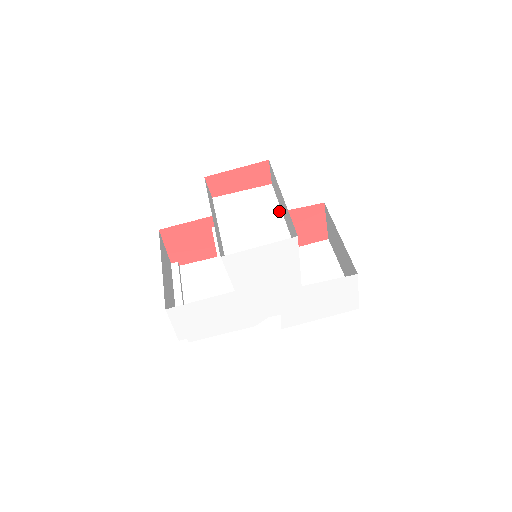
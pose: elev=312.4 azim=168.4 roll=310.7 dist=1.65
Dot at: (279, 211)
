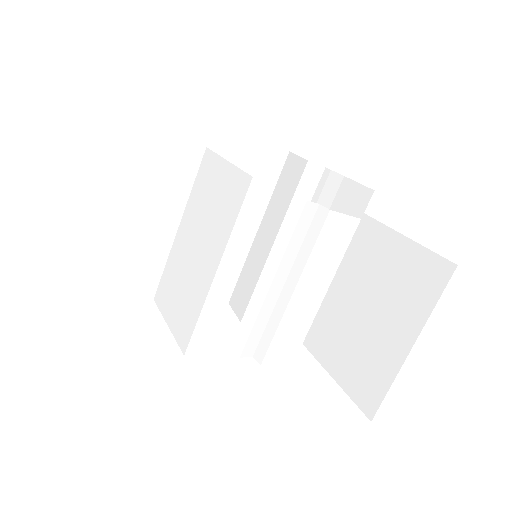
Dot at: (221, 250)
